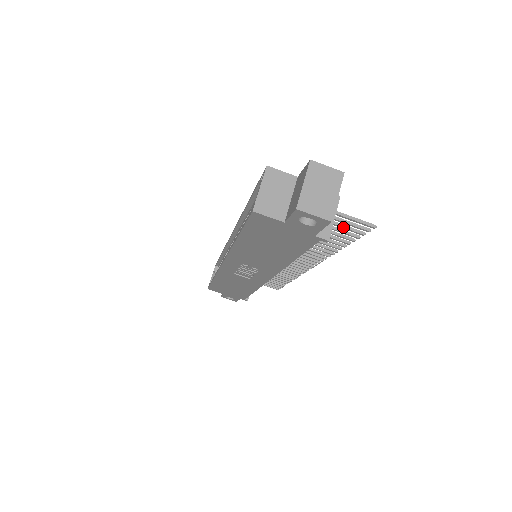
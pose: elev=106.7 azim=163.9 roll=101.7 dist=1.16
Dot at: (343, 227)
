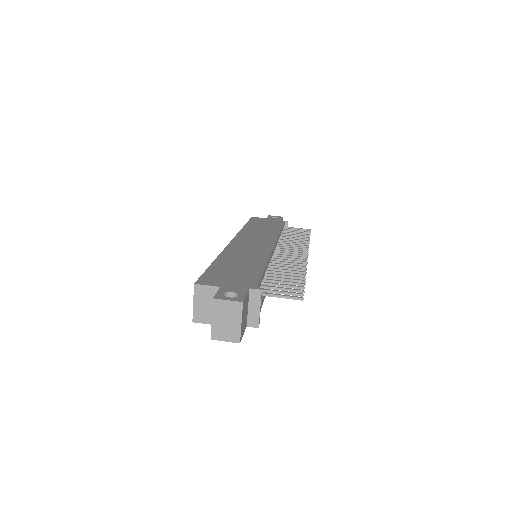
Dot at: (283, 290)
